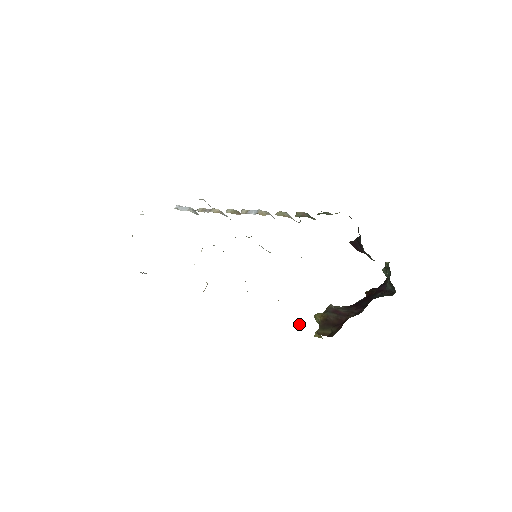
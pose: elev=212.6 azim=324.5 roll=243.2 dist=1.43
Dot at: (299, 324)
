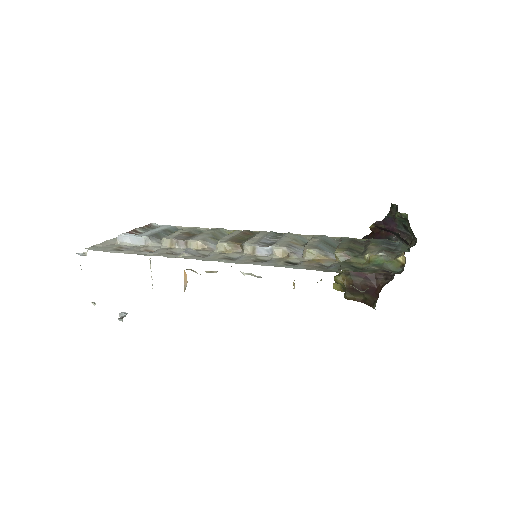
Dot at: occluded
